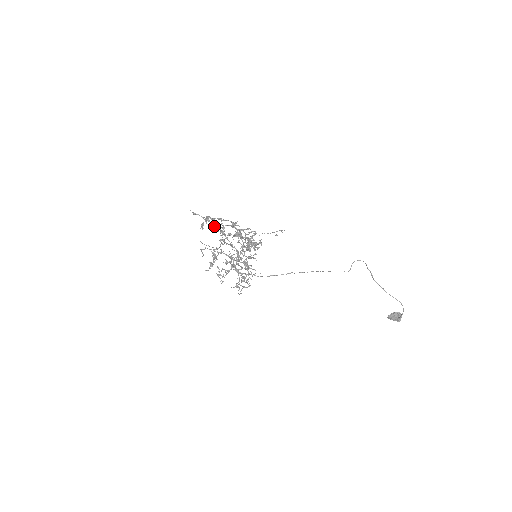
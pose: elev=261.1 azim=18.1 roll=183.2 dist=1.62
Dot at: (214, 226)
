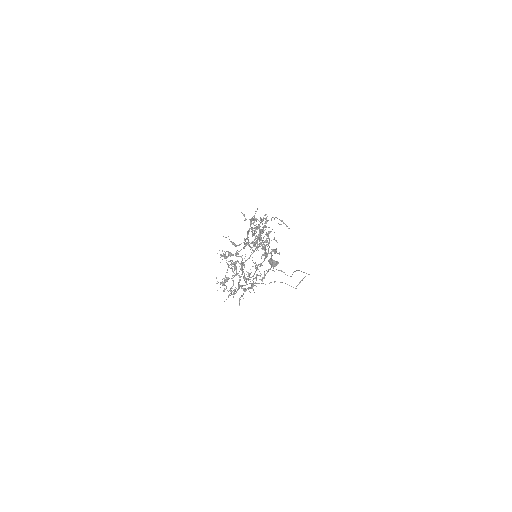
Dot at: occluded
